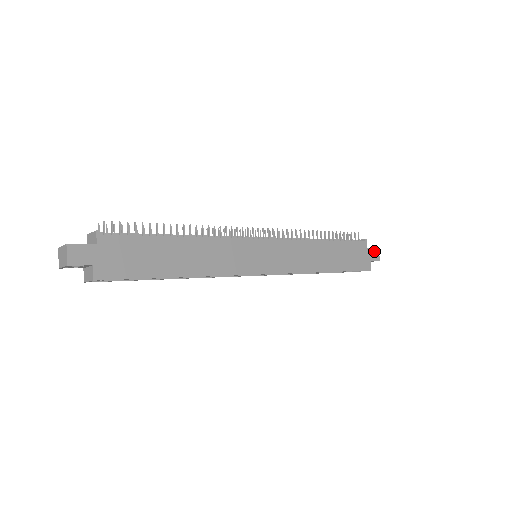
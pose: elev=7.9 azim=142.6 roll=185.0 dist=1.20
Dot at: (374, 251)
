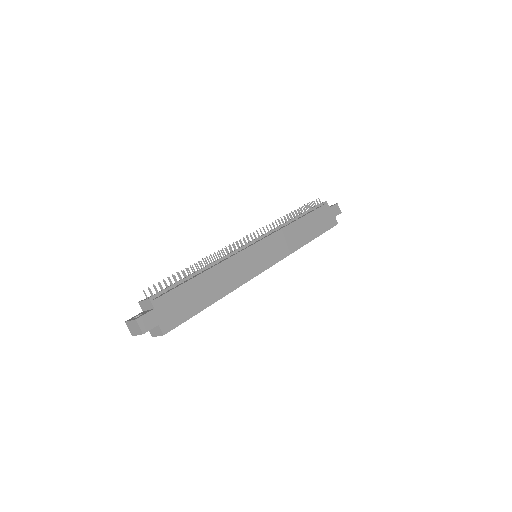
Dot at: (335, 207)
